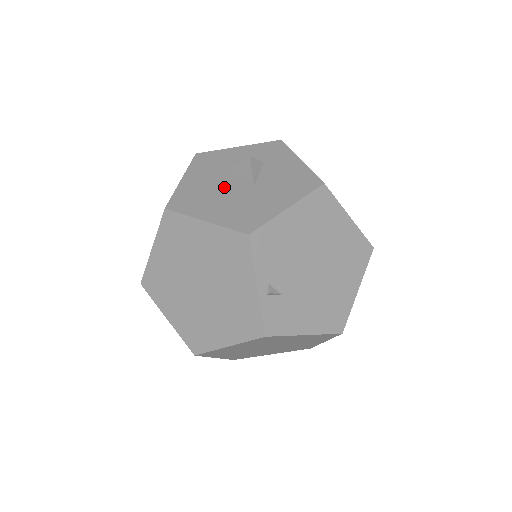
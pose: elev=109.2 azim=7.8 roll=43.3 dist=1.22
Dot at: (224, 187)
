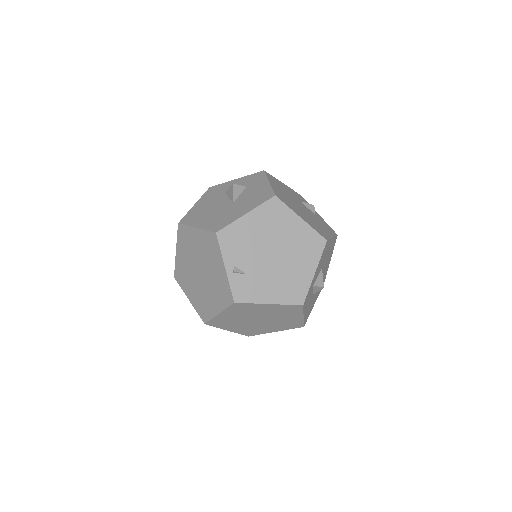
Dot at: (216, 206)
